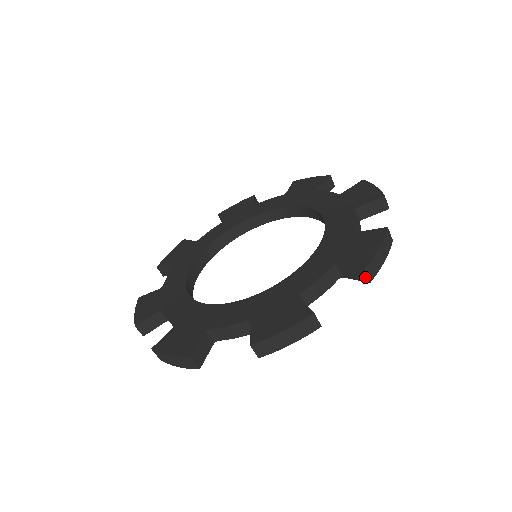
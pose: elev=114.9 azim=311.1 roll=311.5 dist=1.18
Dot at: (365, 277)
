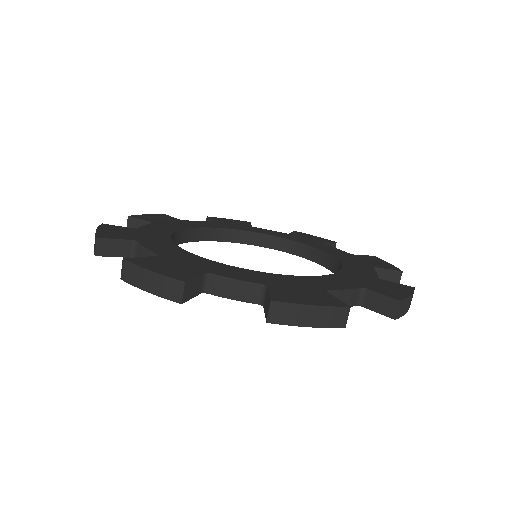
Dot at: (397, 280)
